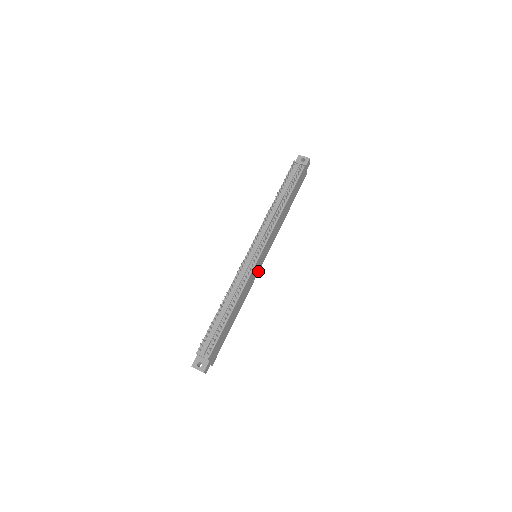
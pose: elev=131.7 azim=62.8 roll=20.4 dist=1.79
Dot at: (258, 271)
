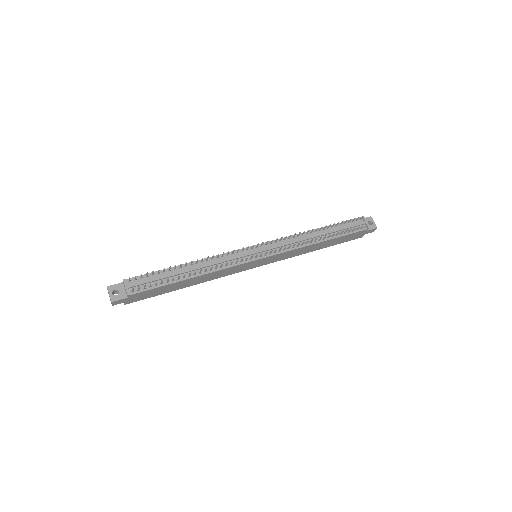
Dot at: (244, 270)
